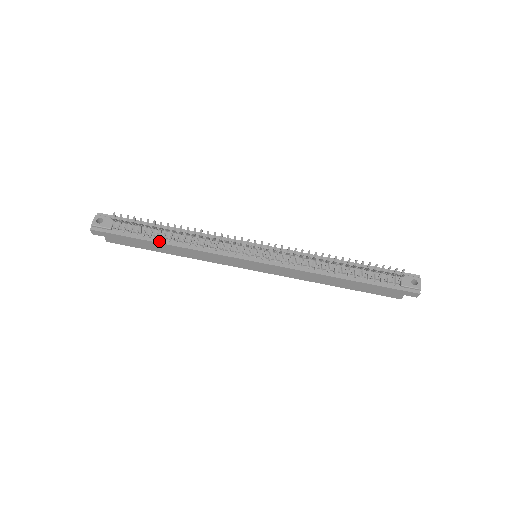
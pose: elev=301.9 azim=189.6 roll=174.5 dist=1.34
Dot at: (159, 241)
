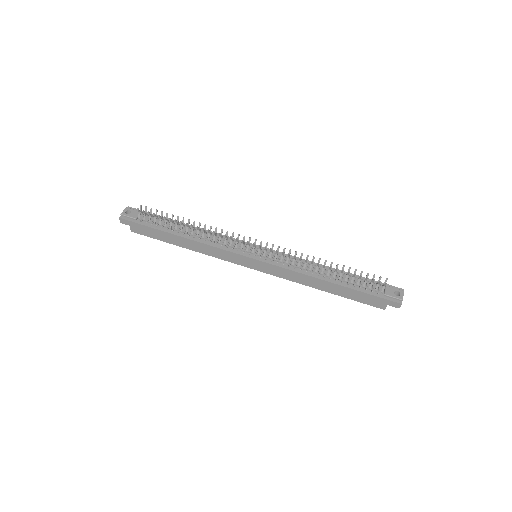
Dot at: (174, 233)
